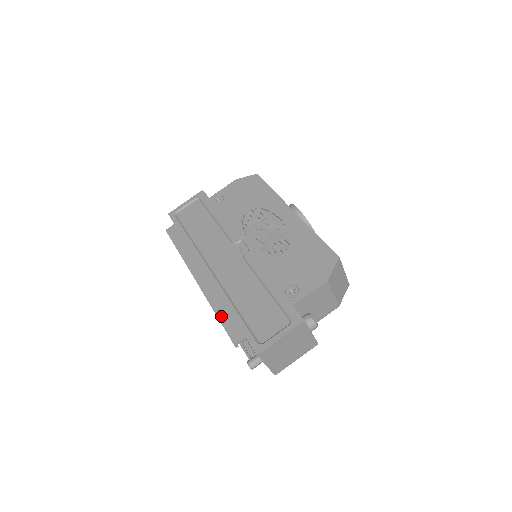
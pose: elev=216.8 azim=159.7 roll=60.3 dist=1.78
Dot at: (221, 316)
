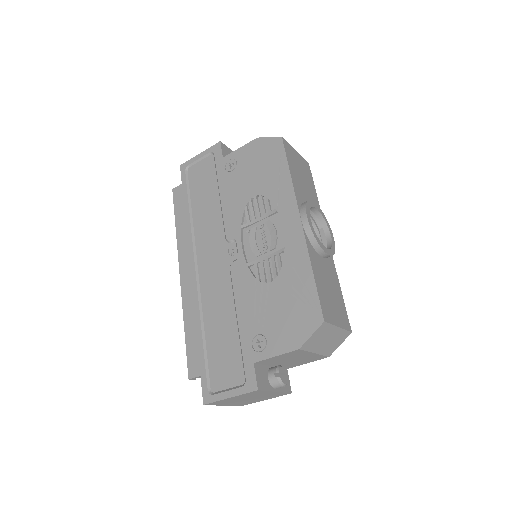
Dot at: (188, 337)
